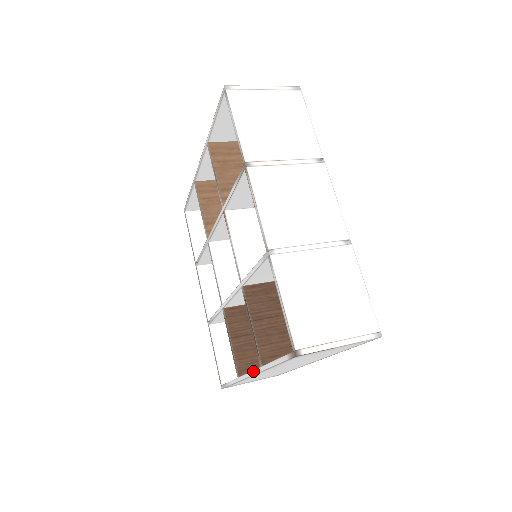
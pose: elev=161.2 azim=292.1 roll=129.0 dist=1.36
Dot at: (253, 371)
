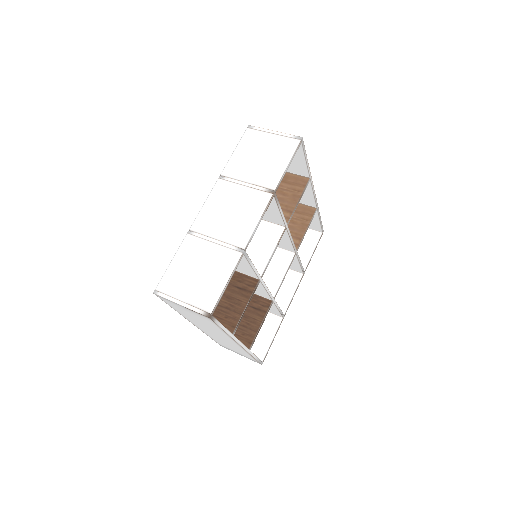
Dot at: occluded
